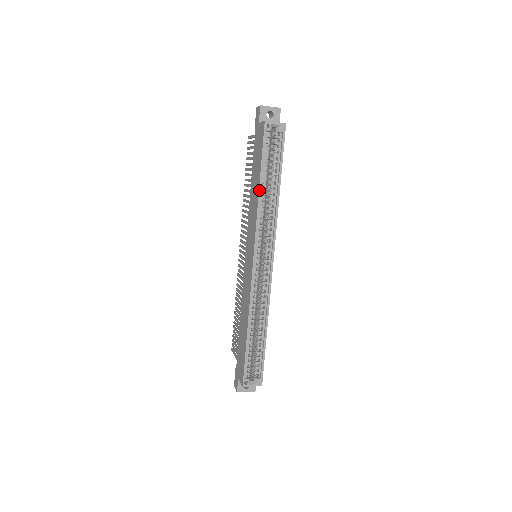
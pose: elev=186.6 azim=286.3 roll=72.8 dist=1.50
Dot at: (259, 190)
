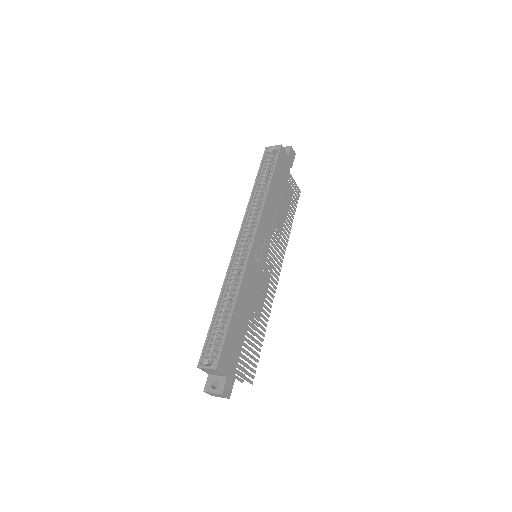
Dot at: (252, 190)
